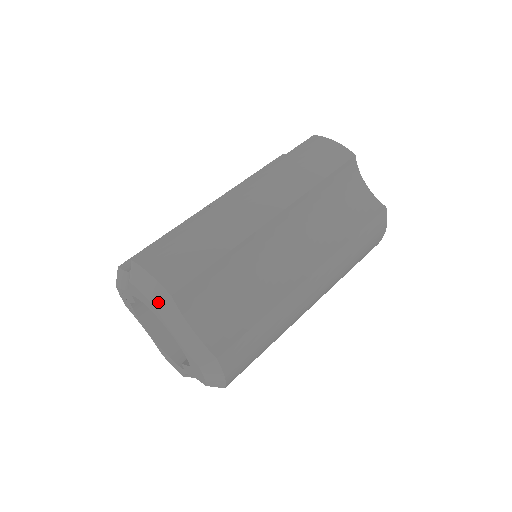
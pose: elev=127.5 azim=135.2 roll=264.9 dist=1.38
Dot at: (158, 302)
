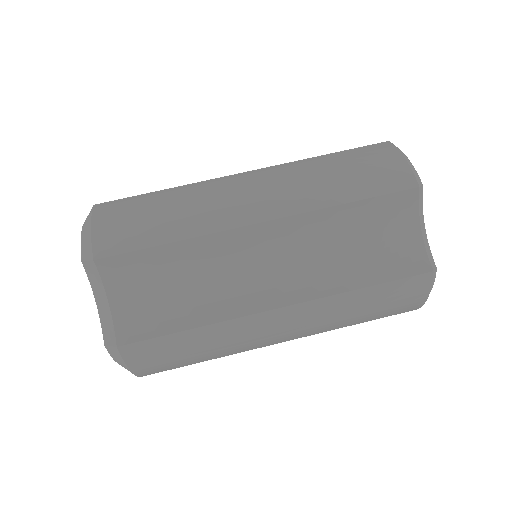
Dot at: (84, 260)
